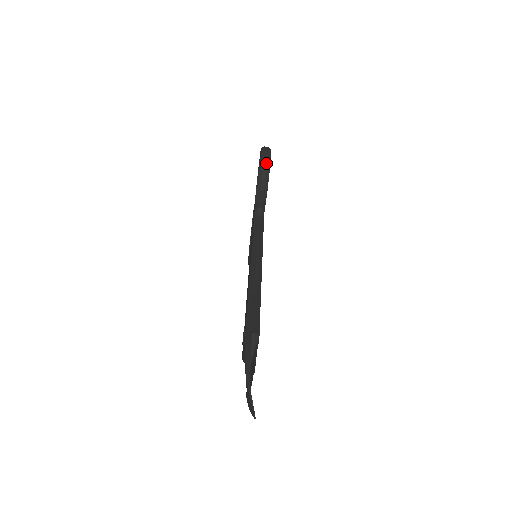
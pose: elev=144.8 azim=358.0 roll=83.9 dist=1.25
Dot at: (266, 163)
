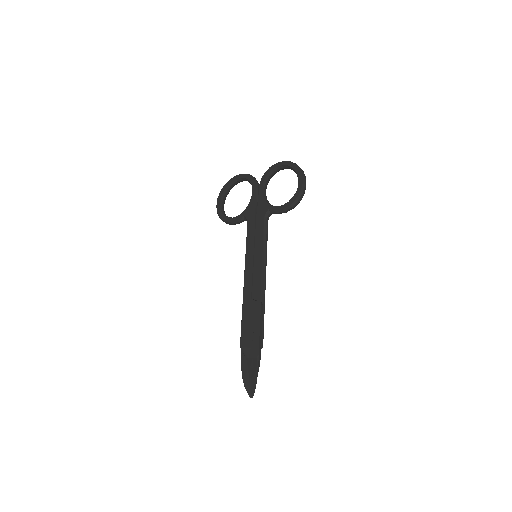
Dot at: (302, 197)
